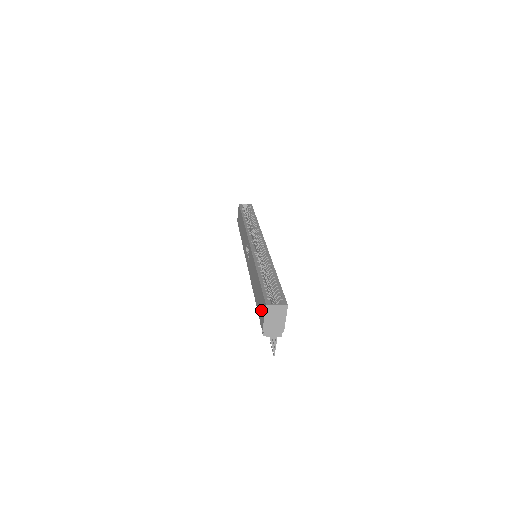
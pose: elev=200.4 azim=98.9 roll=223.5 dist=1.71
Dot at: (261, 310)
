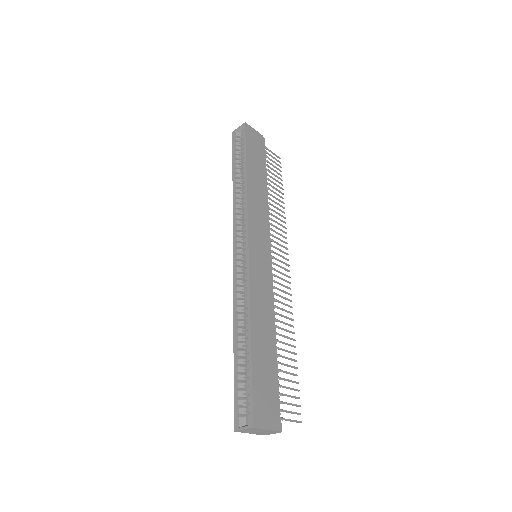
Dot at: occluded
